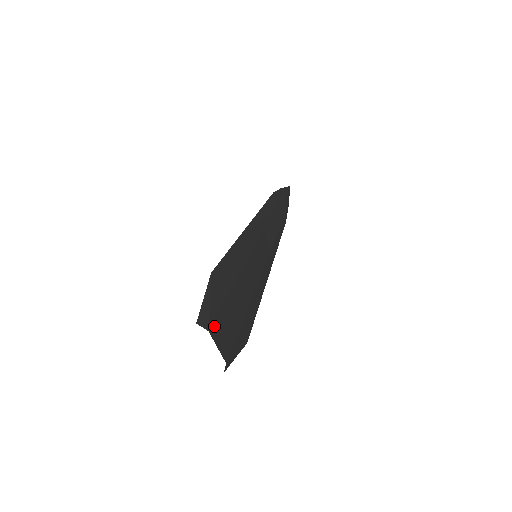
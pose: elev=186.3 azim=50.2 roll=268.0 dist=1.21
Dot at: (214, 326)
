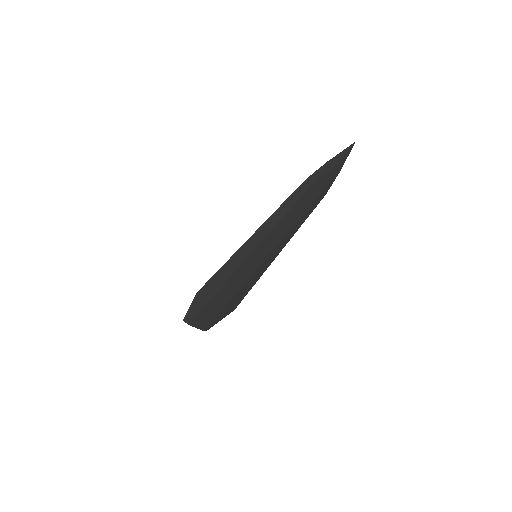
Dot at: (194, 321)
